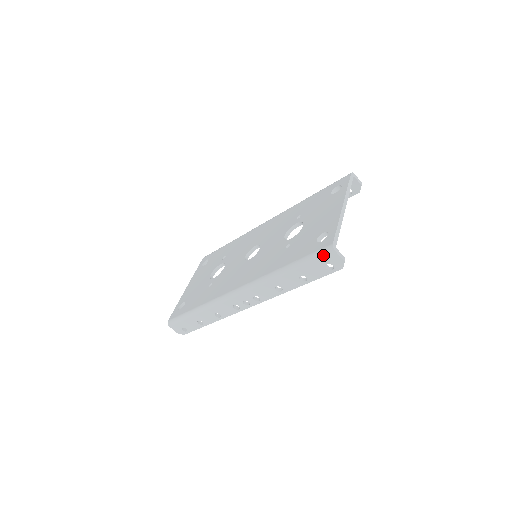
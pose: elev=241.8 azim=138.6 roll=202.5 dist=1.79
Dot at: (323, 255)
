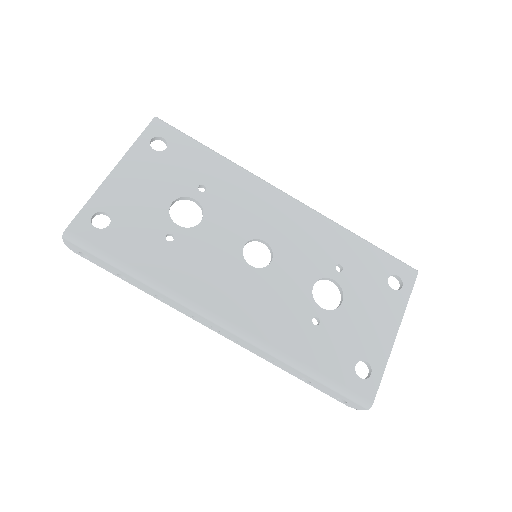
Dot at: (354, 401)
